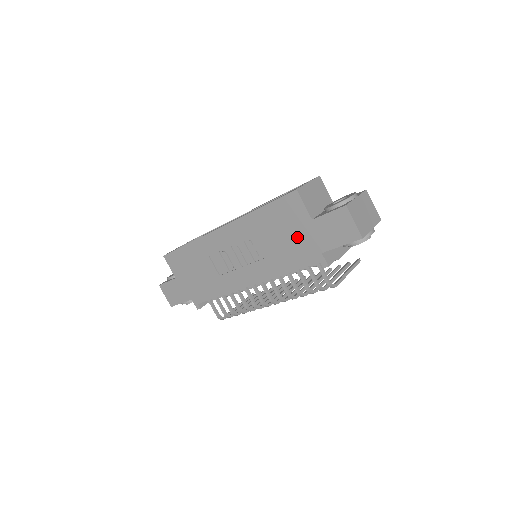
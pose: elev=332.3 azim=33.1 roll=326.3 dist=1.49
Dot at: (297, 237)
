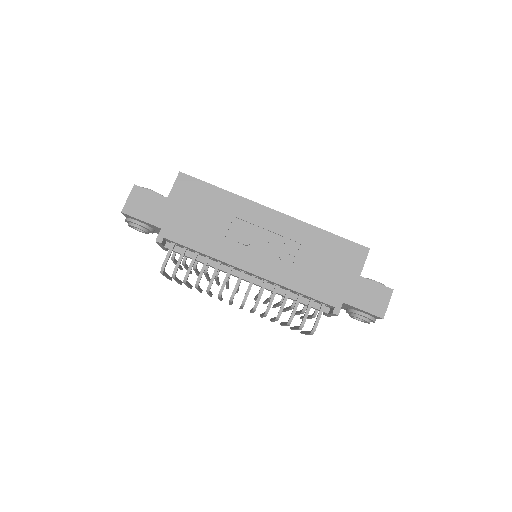
Dot at: (336, 276)
